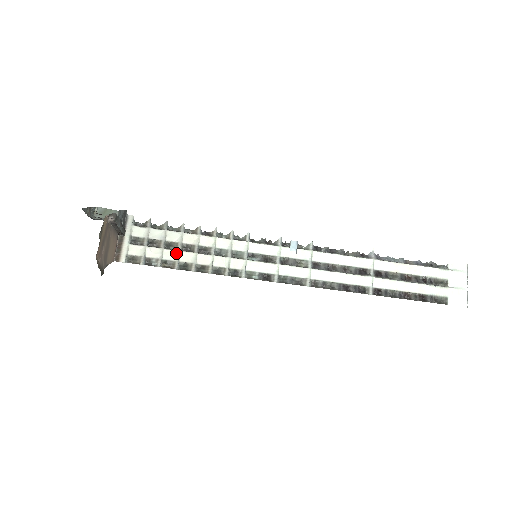
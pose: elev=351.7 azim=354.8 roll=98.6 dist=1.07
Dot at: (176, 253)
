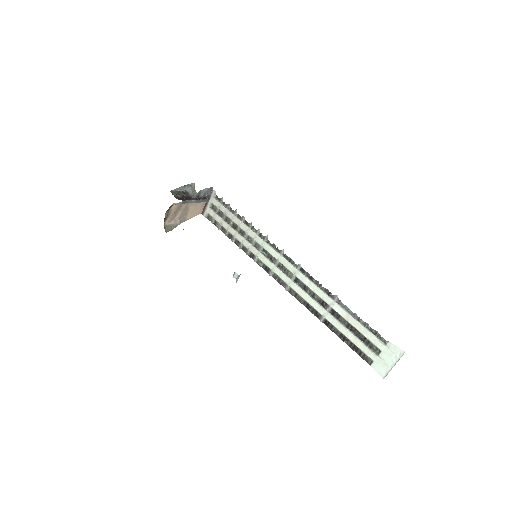
Dot at: (228, 226)
